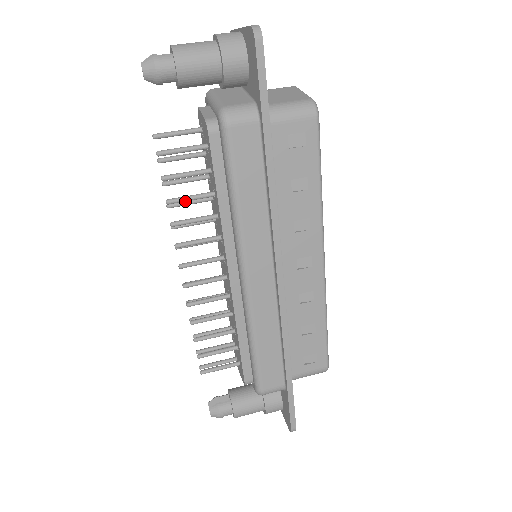
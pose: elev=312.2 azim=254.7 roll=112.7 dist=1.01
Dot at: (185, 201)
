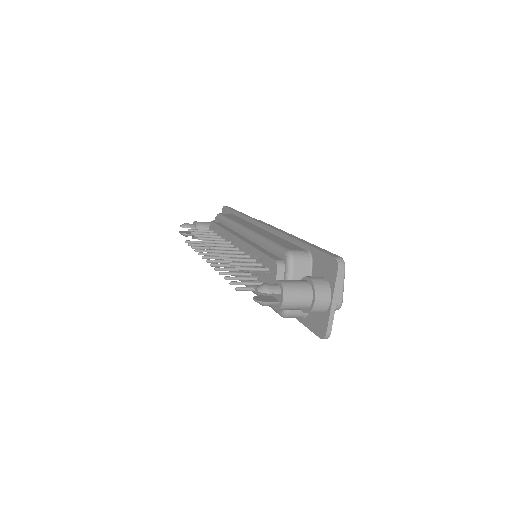
Dot at: (205, 236)
